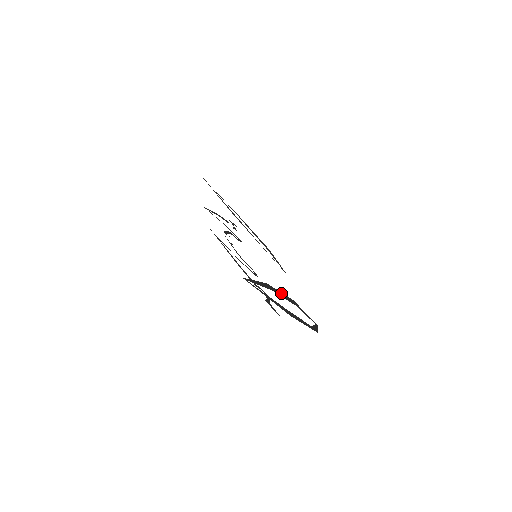
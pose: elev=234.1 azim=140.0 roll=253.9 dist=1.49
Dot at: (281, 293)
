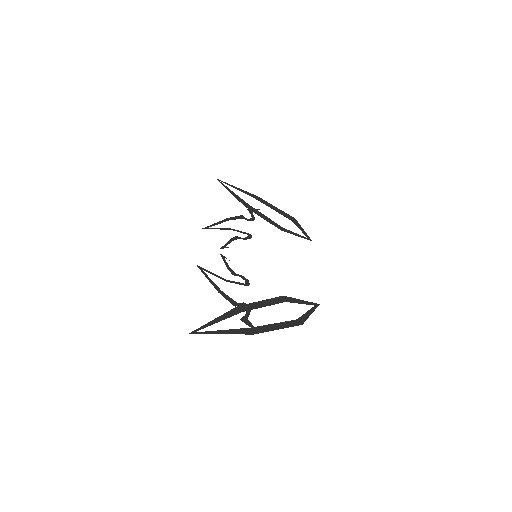
Dot at: (261, 302)
